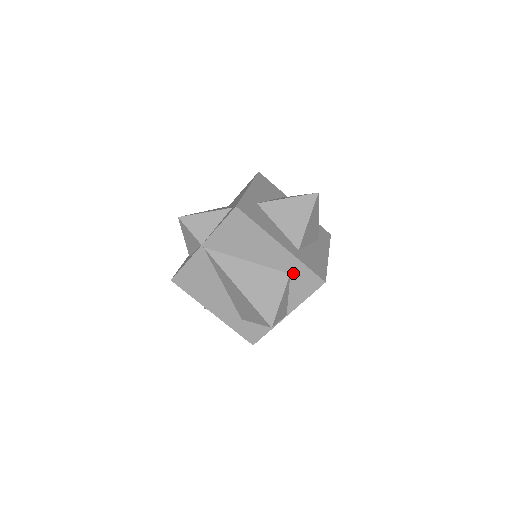
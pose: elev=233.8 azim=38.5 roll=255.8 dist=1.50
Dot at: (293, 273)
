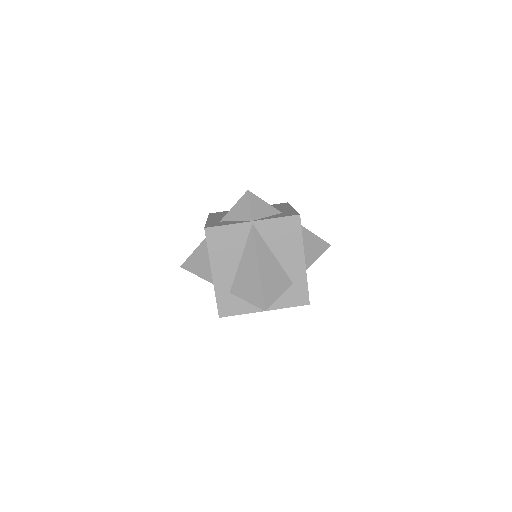
Dot at: occluded
